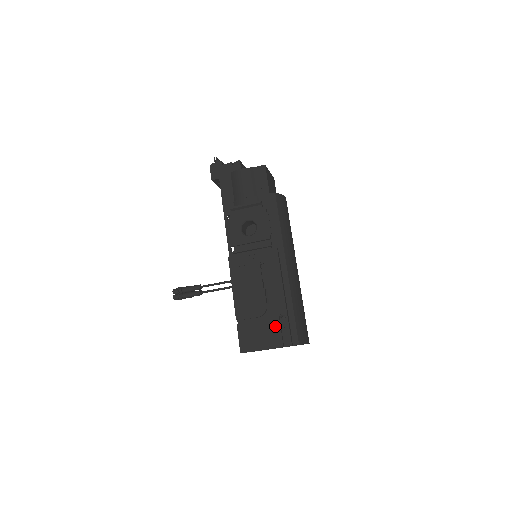
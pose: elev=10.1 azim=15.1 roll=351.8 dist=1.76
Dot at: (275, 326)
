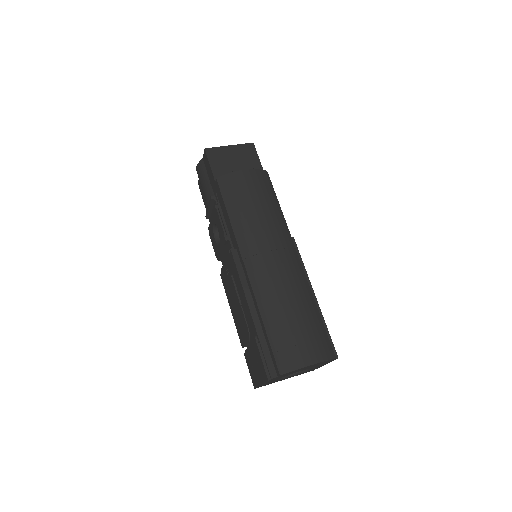
Dot at: (257, 353)
